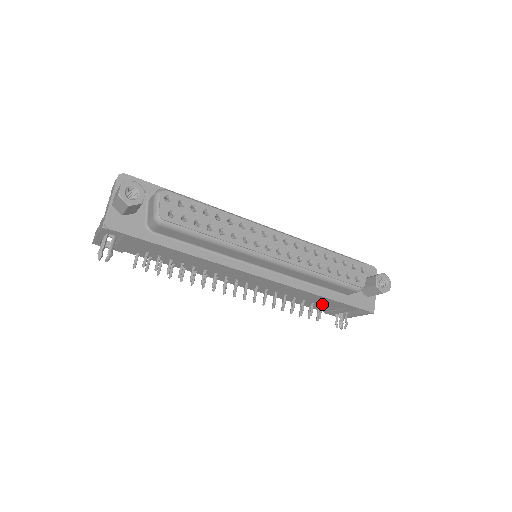
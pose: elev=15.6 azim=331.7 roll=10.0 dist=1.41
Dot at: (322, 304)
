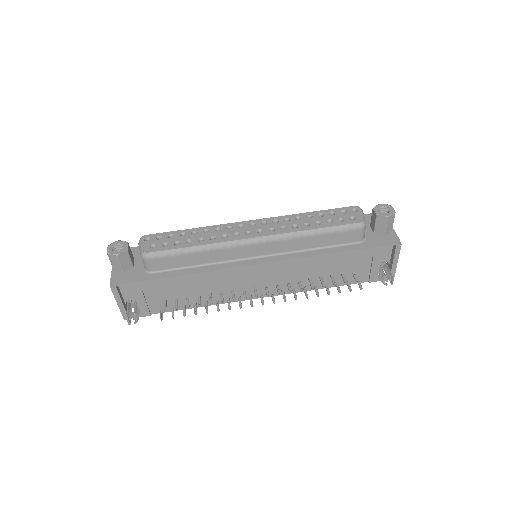
Dot at: (351, 269)
